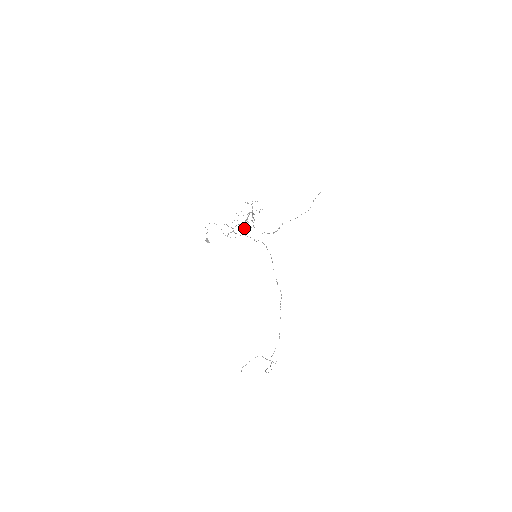
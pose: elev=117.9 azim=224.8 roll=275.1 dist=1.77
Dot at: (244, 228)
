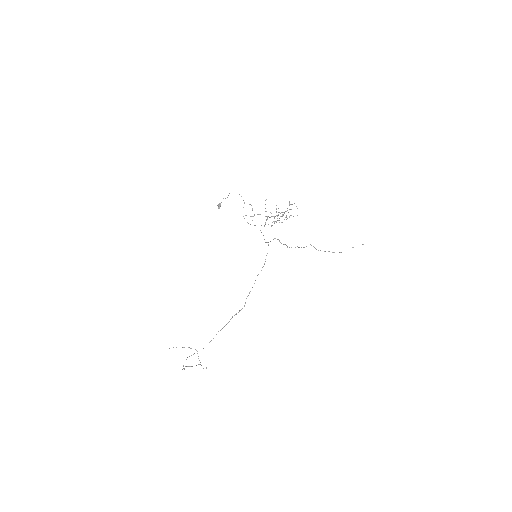
Dot at: occluded
